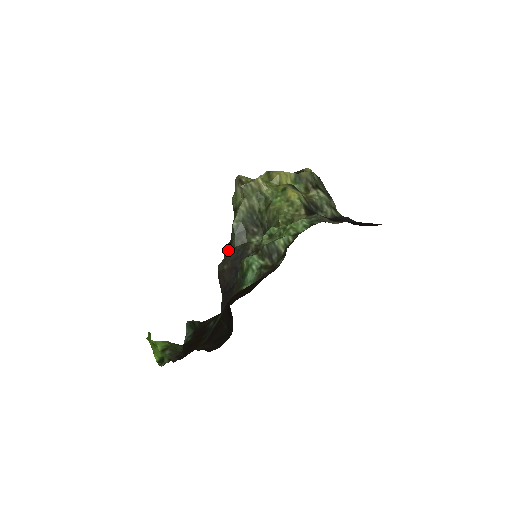
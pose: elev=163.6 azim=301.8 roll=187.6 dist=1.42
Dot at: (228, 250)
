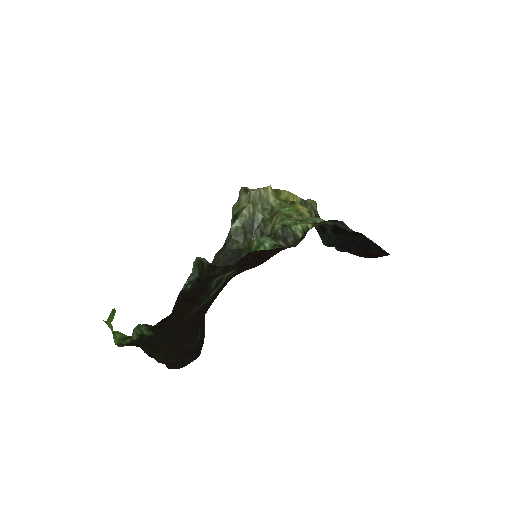
Dot at: (219, 254)
